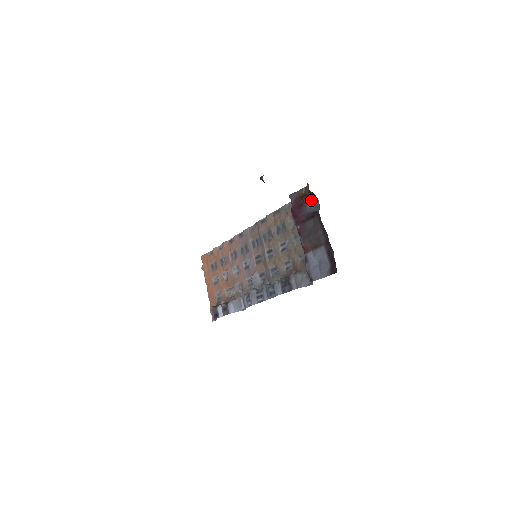
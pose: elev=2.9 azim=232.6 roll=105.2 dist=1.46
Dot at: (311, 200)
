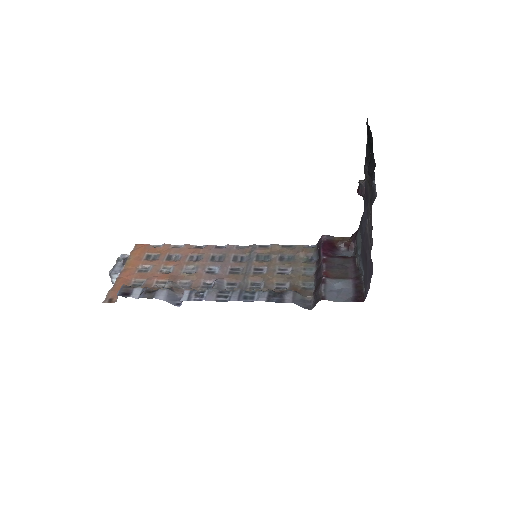
Dot at: (344, 249)
